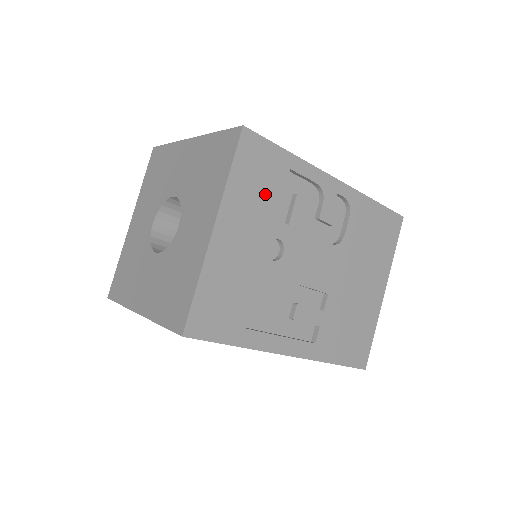
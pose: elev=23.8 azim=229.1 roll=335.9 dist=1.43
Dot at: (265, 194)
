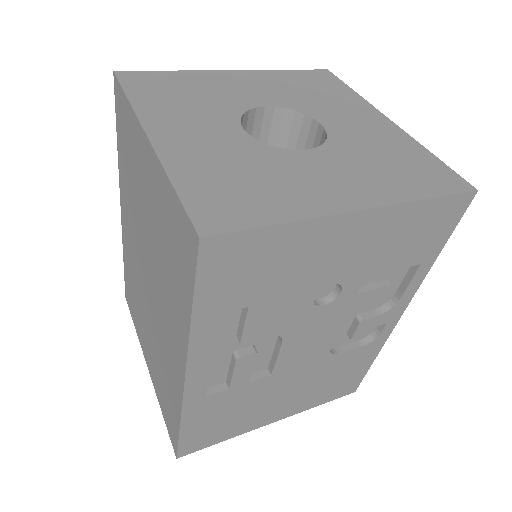
Dot at: (396, 251)
